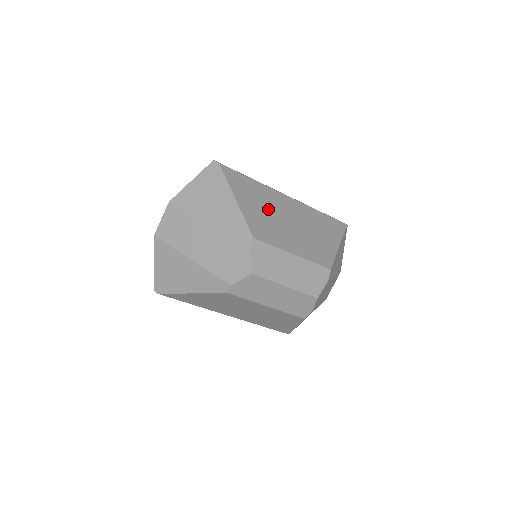
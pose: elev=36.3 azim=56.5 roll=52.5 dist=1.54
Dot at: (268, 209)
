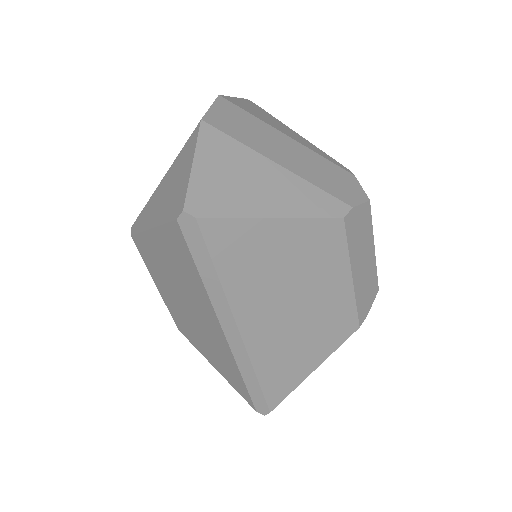
Dot at: occluded
